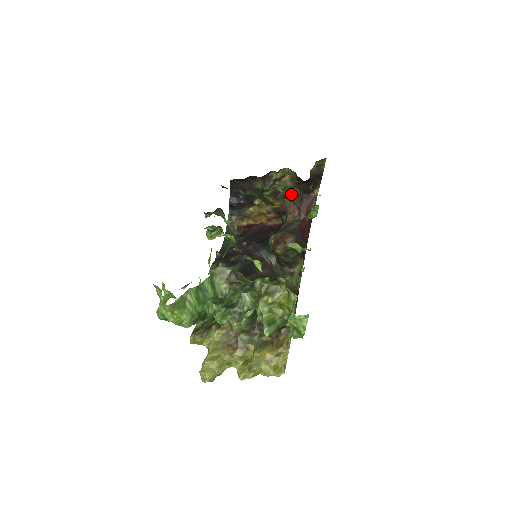
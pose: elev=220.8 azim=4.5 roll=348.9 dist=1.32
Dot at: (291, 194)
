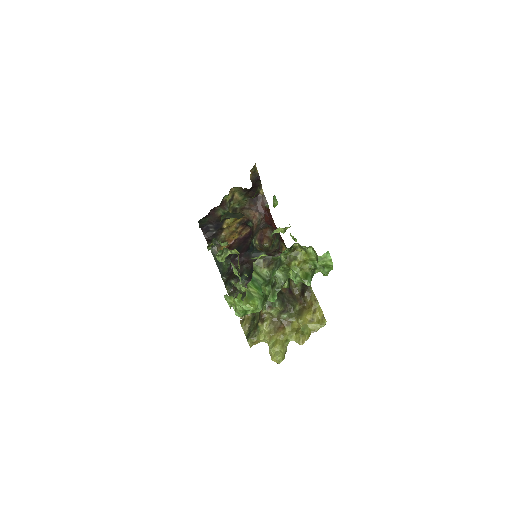
Dot at: (245, 204)
